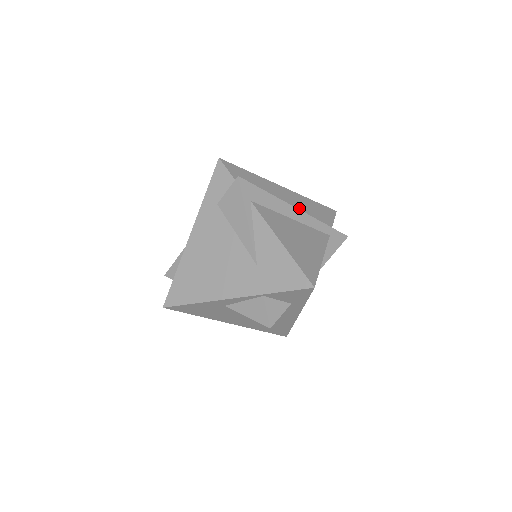
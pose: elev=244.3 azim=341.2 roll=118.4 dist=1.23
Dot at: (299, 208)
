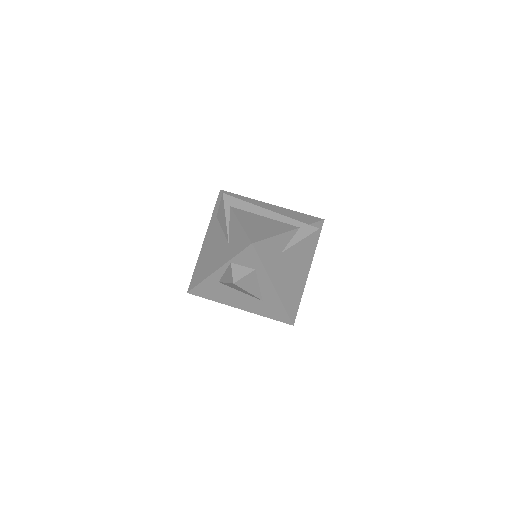
Dot at: occluded
